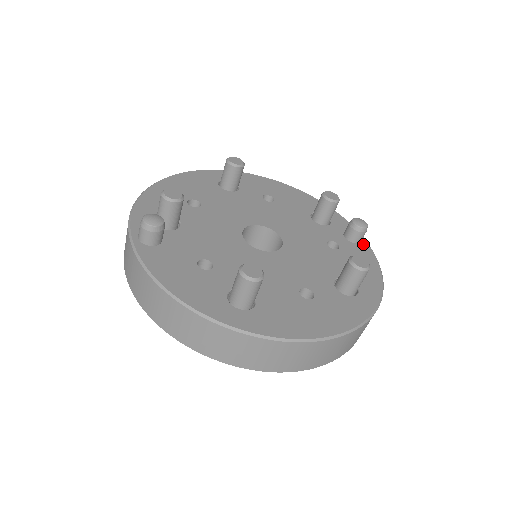
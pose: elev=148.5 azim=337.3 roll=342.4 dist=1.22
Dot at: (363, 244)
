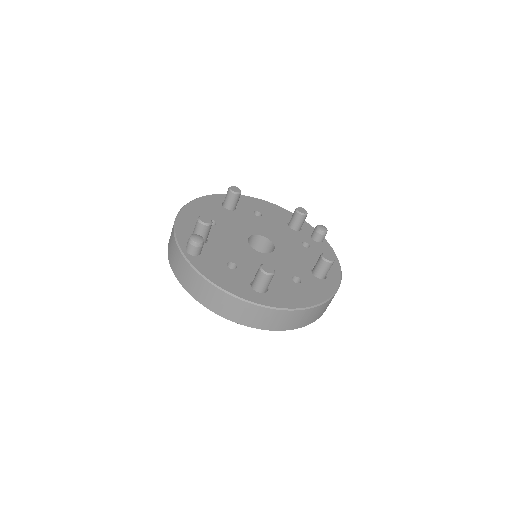
Dot at: (325, 242)
